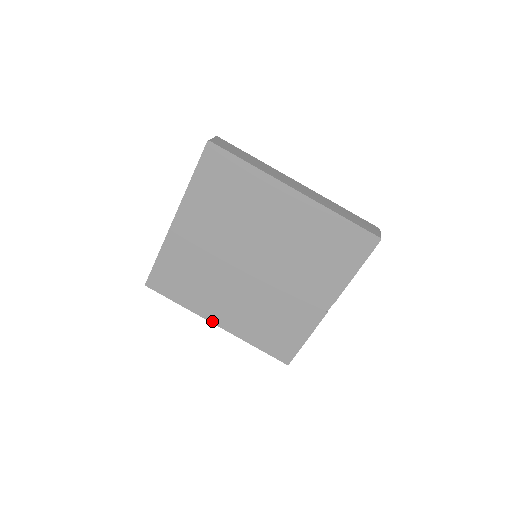
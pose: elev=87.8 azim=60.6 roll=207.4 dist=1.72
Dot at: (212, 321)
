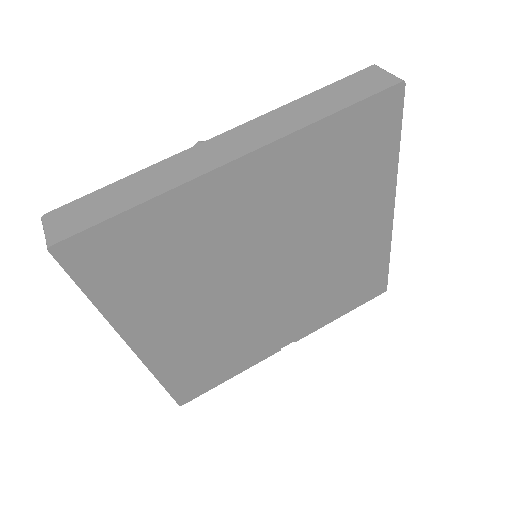
Dot at: (130, 341)
